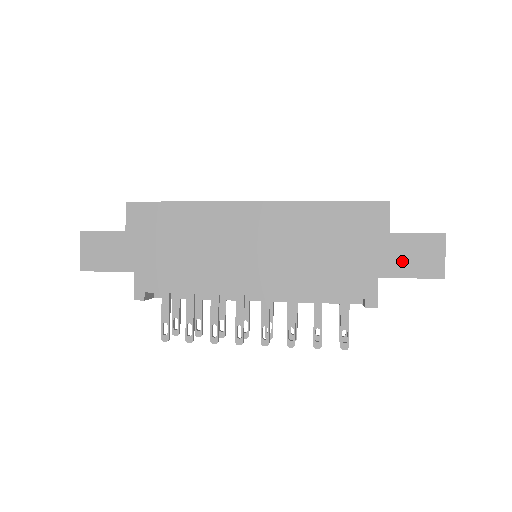
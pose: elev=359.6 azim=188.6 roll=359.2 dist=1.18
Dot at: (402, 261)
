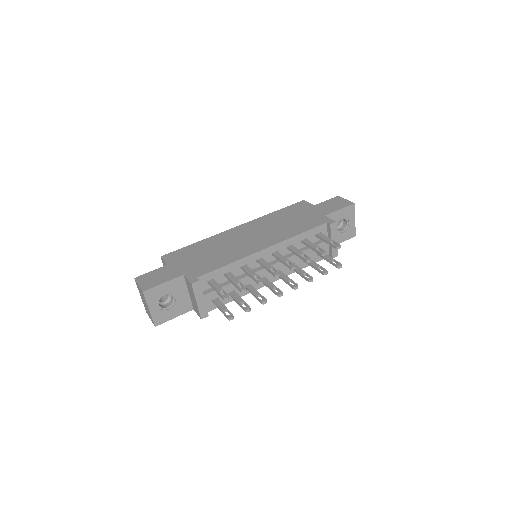
Dot at: (330, 208)
